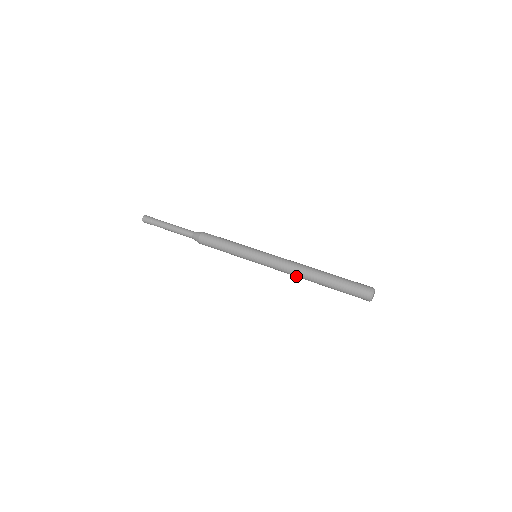
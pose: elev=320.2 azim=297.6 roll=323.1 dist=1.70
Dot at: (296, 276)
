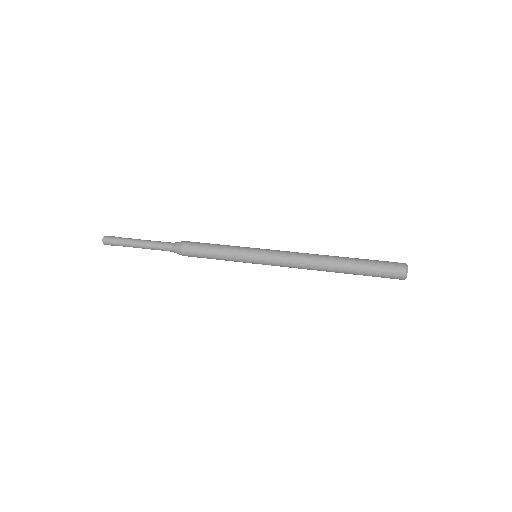
Dot at: (310, 267)
